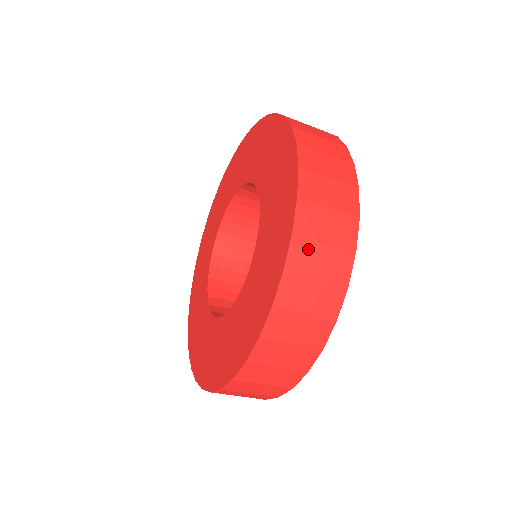
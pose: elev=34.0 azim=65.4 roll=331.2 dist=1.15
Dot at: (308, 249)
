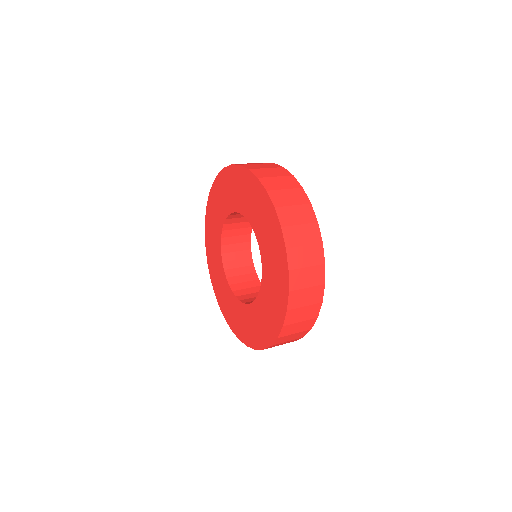
Dot at: (296, 313)
